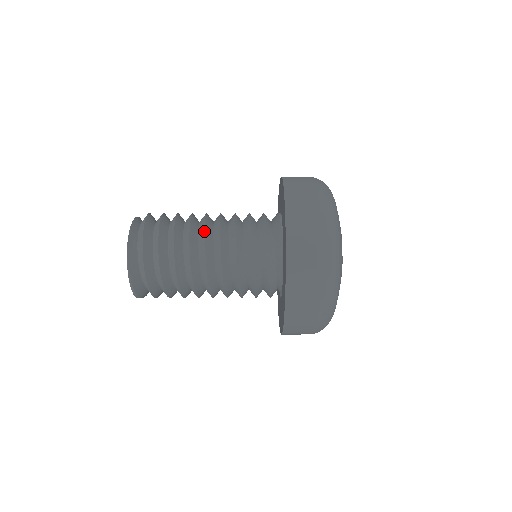
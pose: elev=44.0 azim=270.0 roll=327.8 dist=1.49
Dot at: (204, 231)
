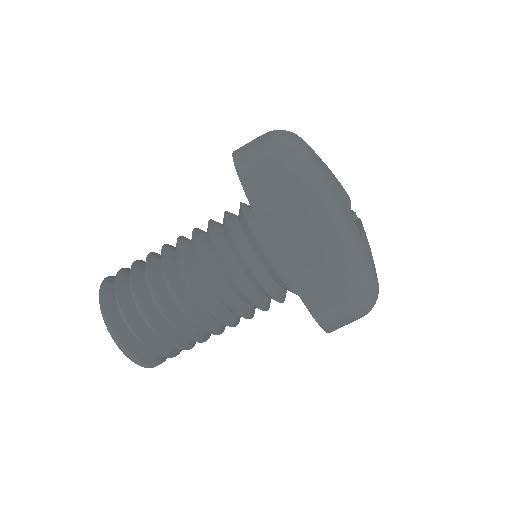
Dot at: occluded
